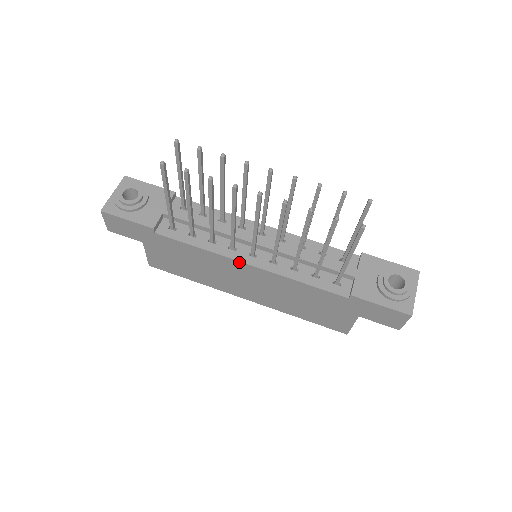
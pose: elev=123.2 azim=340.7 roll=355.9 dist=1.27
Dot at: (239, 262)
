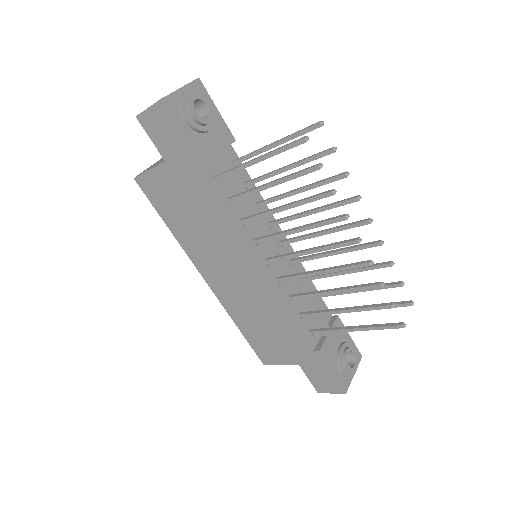
Dot at: (254, 259)
